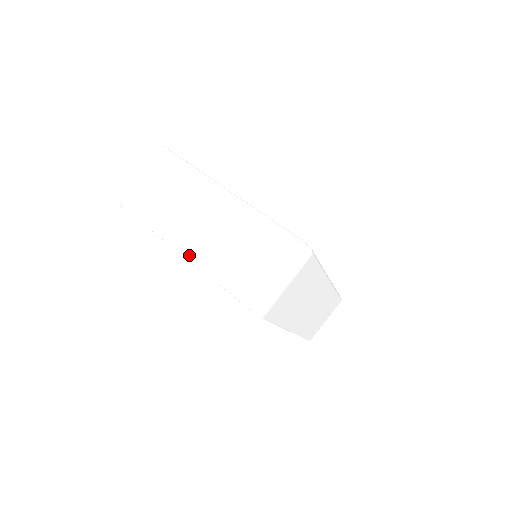
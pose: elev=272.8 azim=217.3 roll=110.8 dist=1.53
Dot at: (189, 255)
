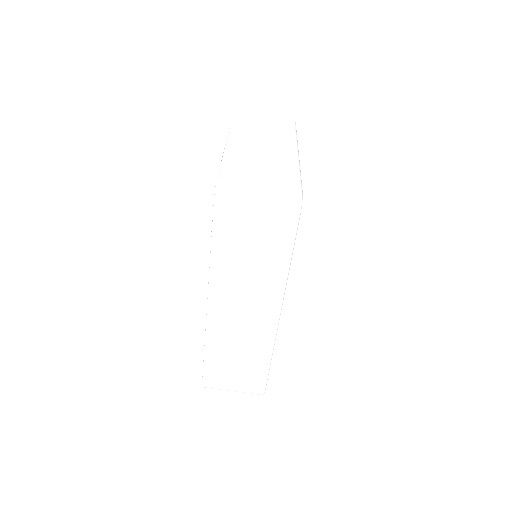
Dot at: (229, 147)
